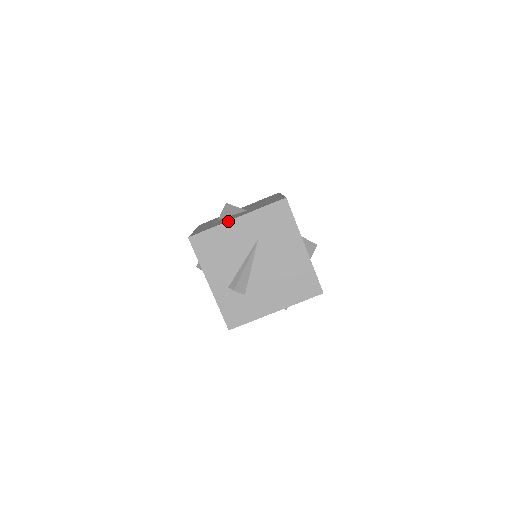
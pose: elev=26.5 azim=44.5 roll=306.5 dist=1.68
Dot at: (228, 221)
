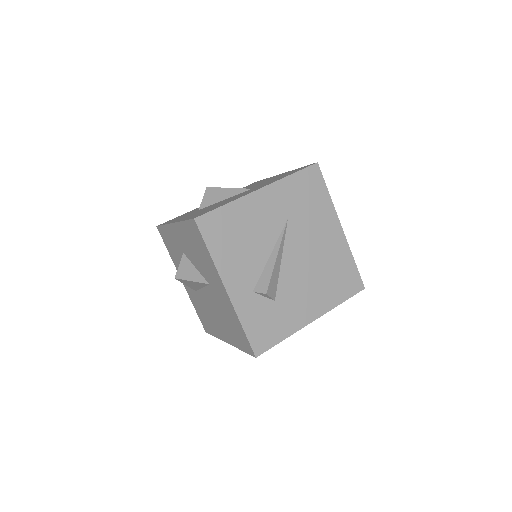
Dot at: (249, 193)
